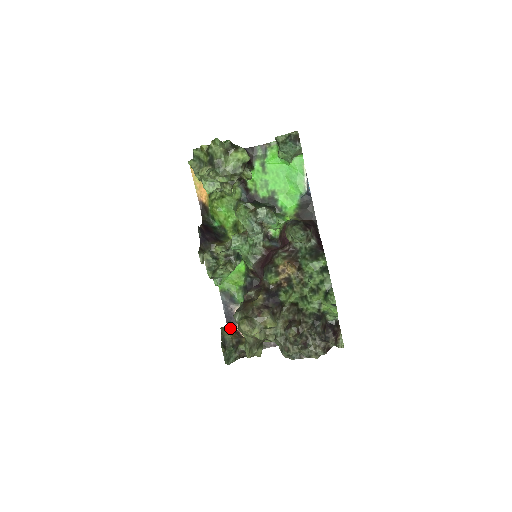
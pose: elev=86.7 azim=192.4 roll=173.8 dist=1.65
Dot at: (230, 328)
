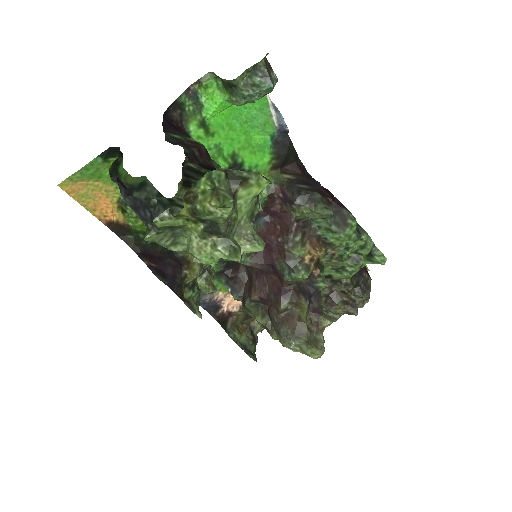
Dot at: (218, 316)
